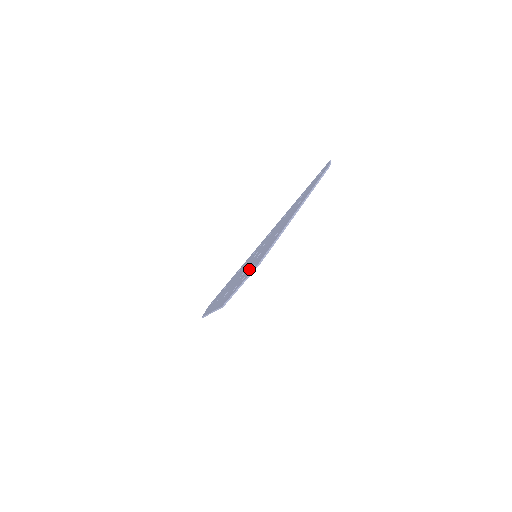
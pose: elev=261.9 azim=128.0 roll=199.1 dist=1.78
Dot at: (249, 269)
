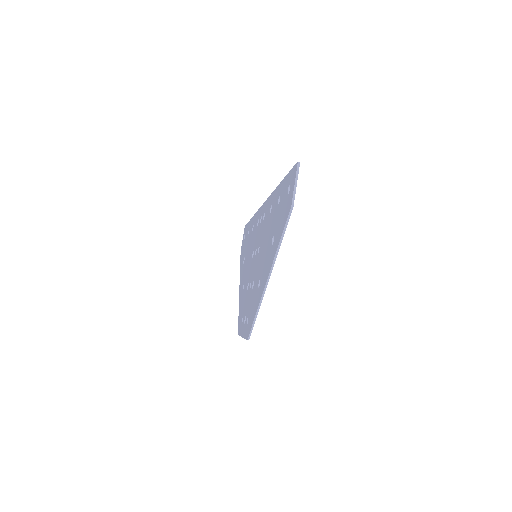
Dot at: (247, 307)
